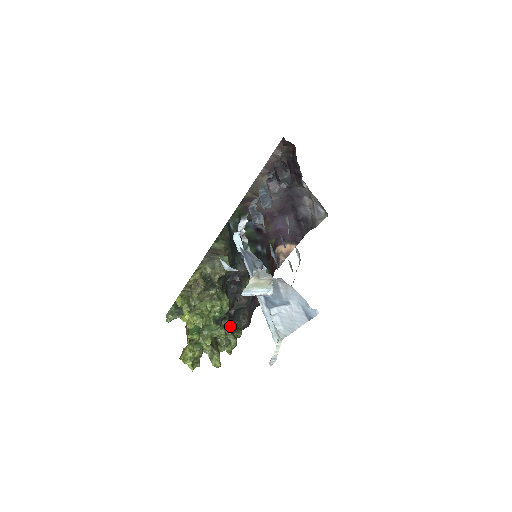
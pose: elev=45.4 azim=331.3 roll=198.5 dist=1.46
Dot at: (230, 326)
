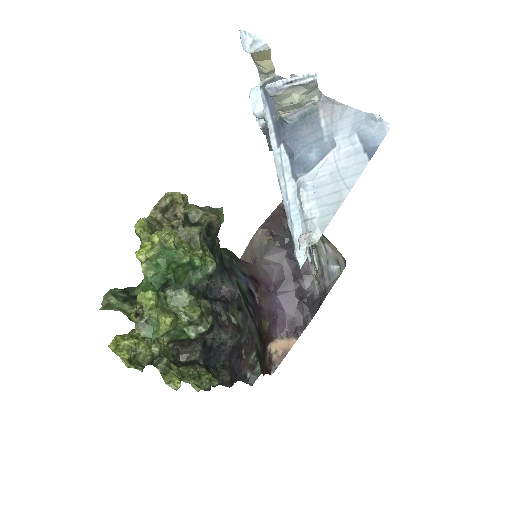
Dot at: (210, 314)
